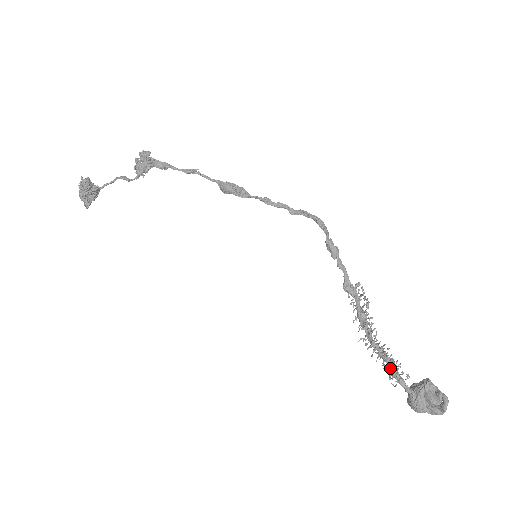
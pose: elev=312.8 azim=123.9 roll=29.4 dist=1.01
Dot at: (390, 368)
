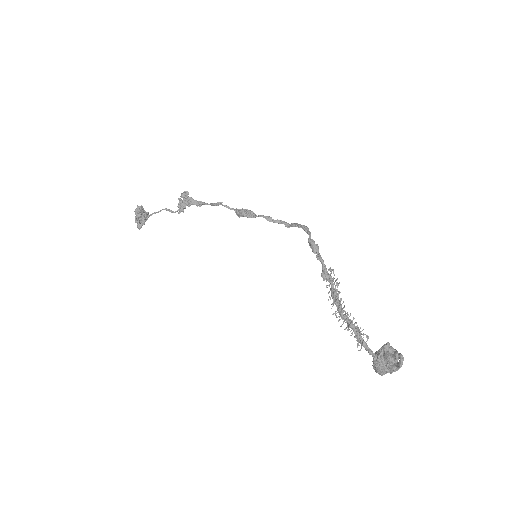
Dot at: (355, 334)
